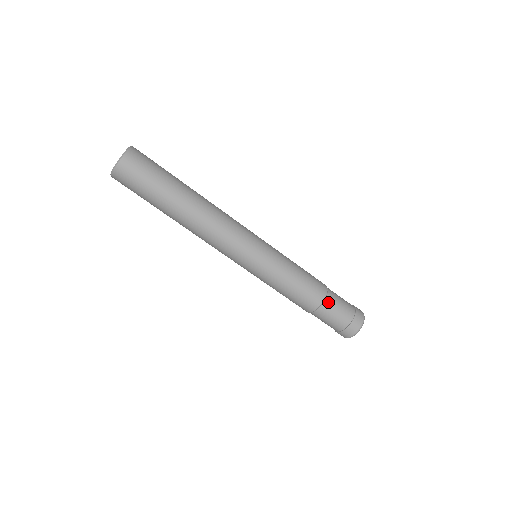
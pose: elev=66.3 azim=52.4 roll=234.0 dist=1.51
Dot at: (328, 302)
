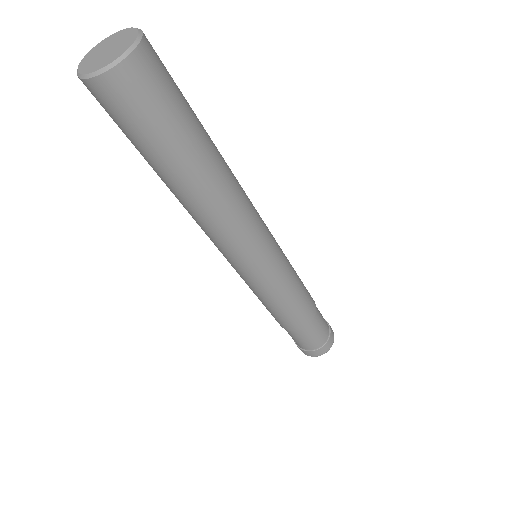
Dot at: (317, 314)
